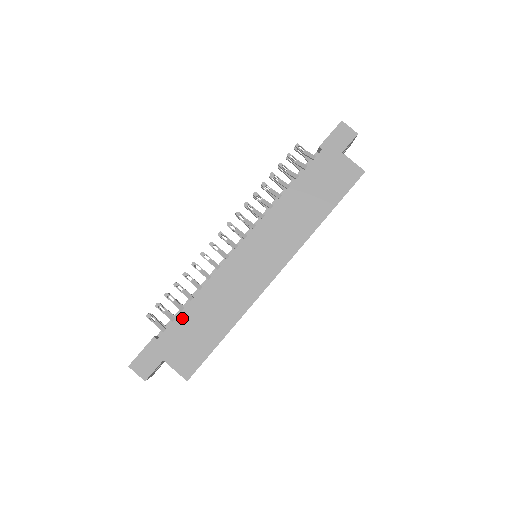
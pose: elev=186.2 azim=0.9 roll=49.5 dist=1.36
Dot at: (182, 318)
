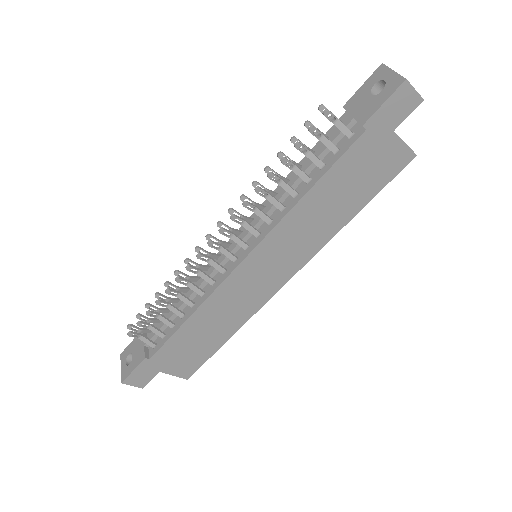
Dot at: (175, 339)
